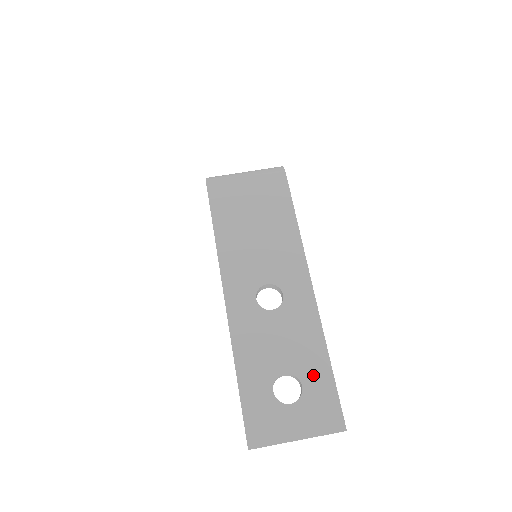
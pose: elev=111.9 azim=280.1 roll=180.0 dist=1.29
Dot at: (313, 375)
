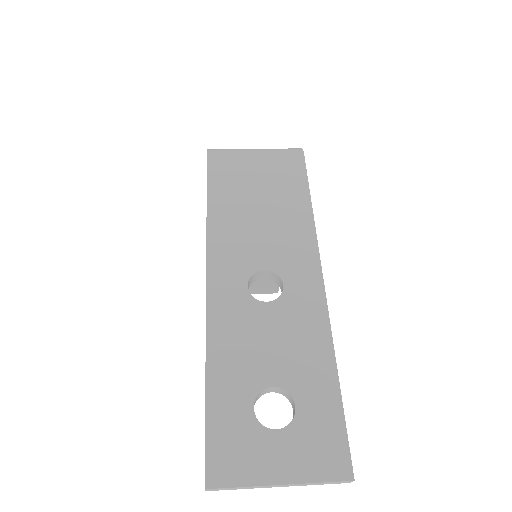
Dot at: (313, 393)
